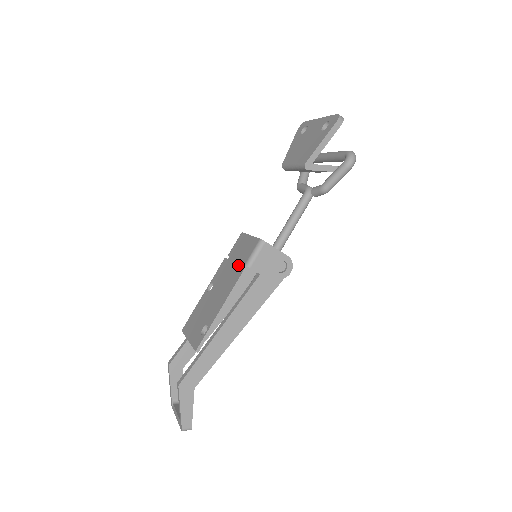
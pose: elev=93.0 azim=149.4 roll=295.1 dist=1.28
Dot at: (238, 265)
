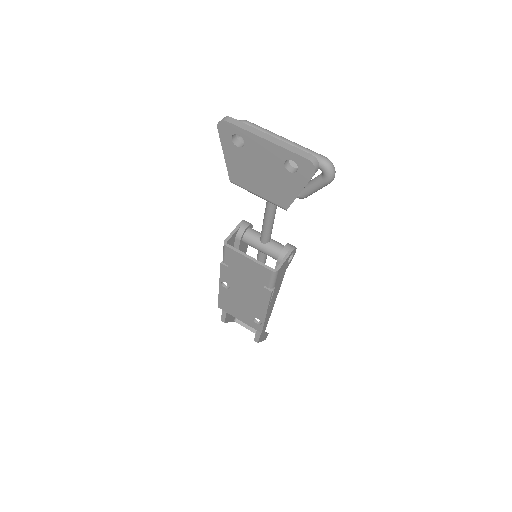
Dot at: (257, 284)
